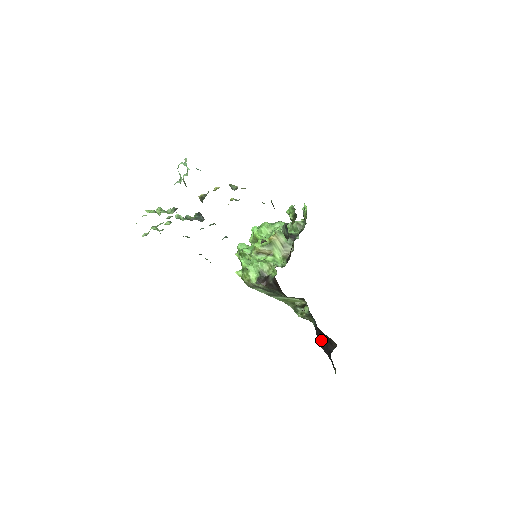
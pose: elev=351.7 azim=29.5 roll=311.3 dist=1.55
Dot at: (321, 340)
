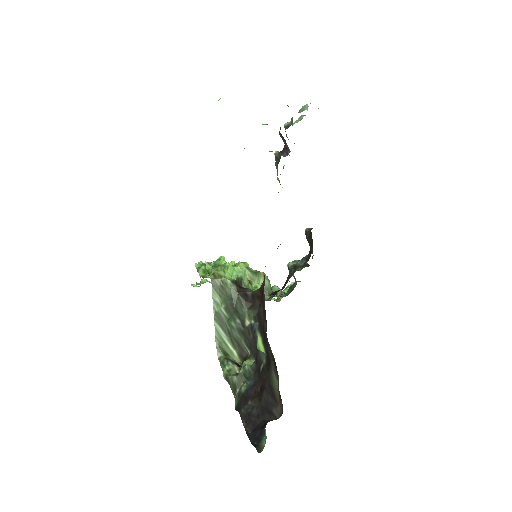
Dot at: (251, 406)
